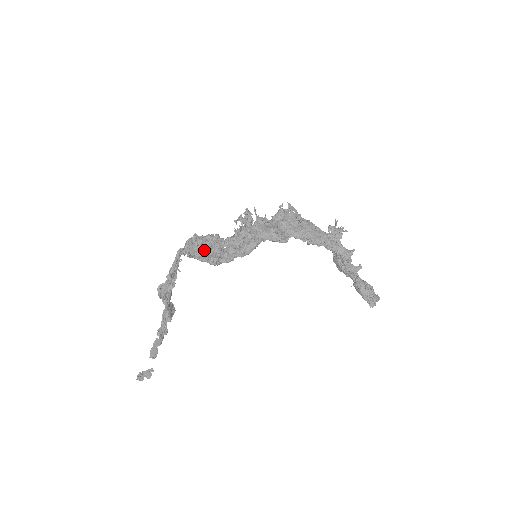
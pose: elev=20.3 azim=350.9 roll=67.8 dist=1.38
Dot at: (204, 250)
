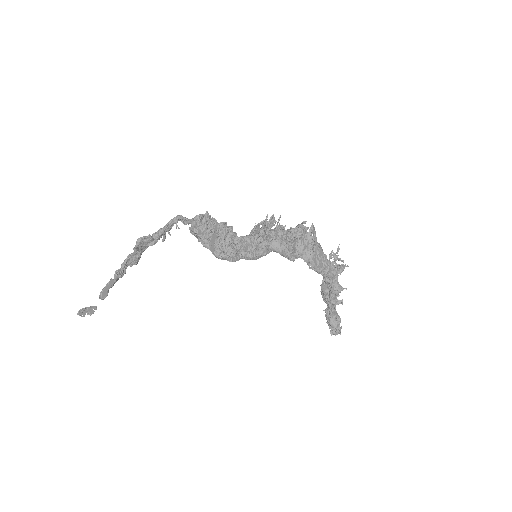
Dot at: (212, 237)
